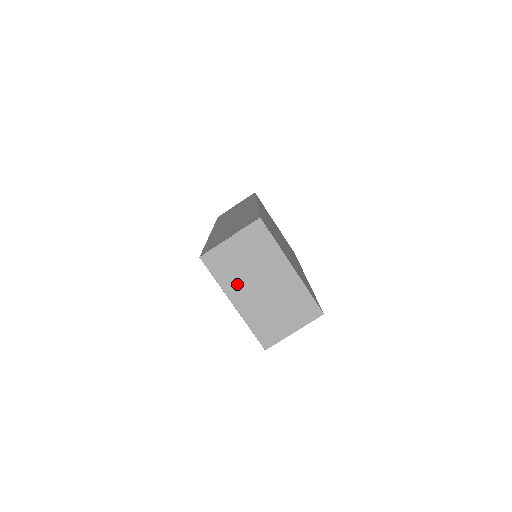
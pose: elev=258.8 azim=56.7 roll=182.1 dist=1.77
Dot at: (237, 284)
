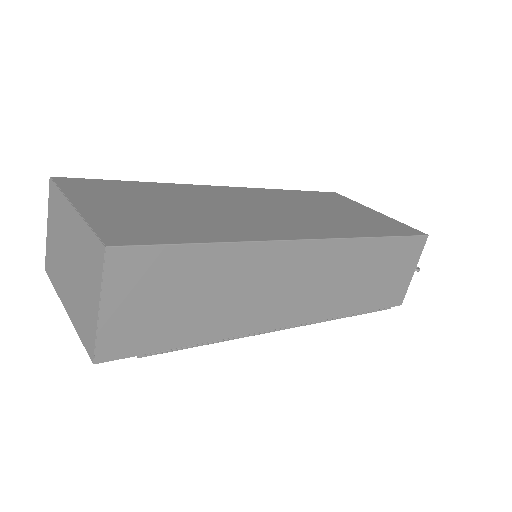
Dot at: (61, 278)
